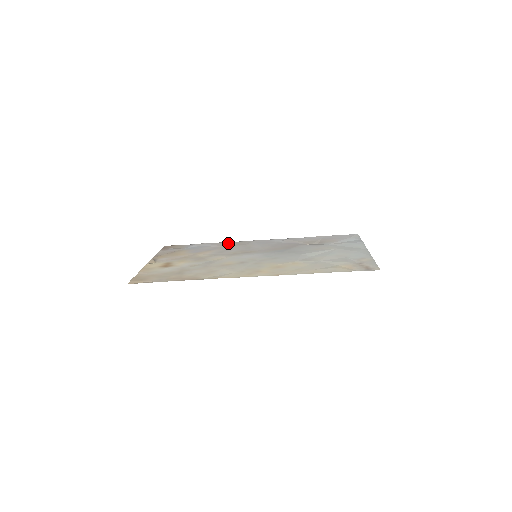
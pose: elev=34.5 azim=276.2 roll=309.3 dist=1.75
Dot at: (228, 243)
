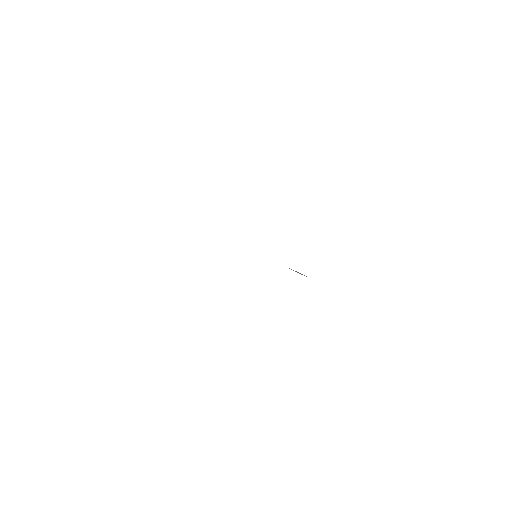
Dot at: occluded
